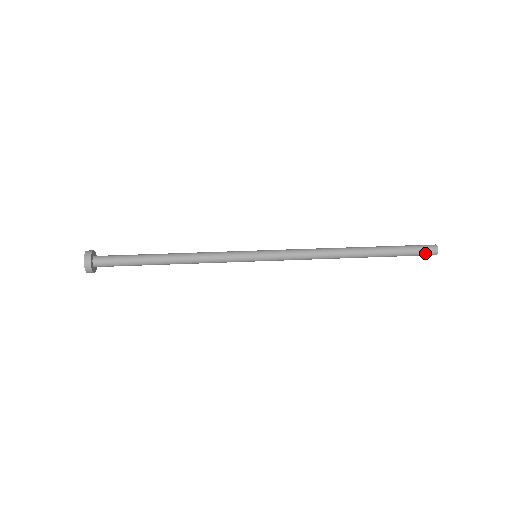
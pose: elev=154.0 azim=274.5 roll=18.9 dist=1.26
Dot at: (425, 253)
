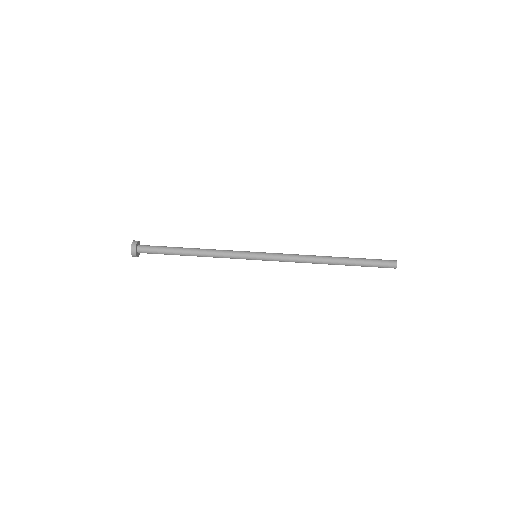
Dot at: (386, 267)
